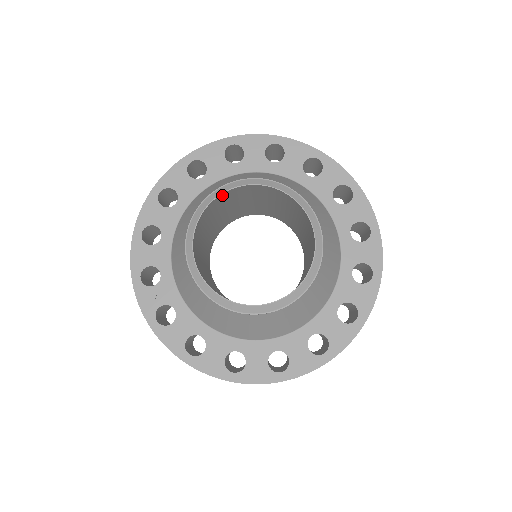
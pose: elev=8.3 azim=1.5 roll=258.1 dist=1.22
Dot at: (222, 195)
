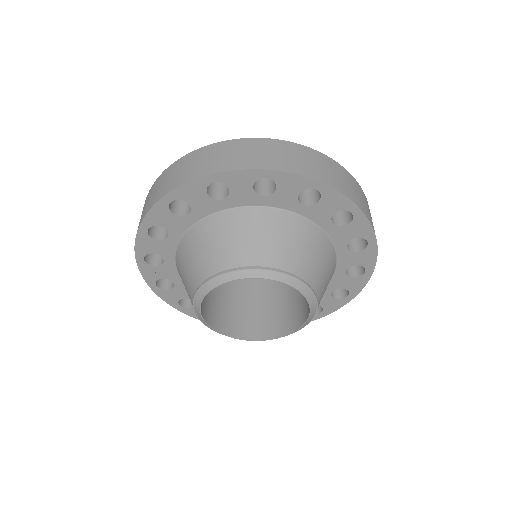
Dot at: (238, 276)
